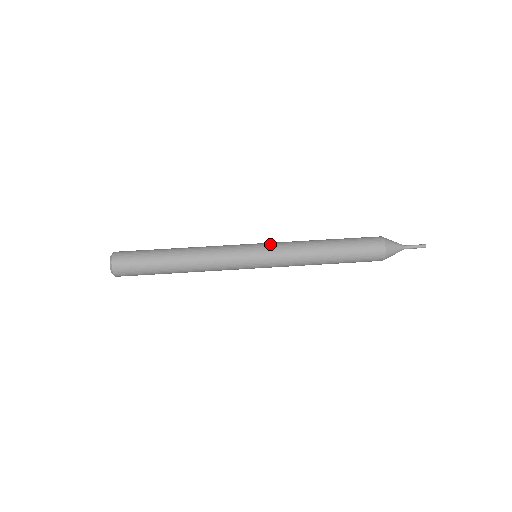
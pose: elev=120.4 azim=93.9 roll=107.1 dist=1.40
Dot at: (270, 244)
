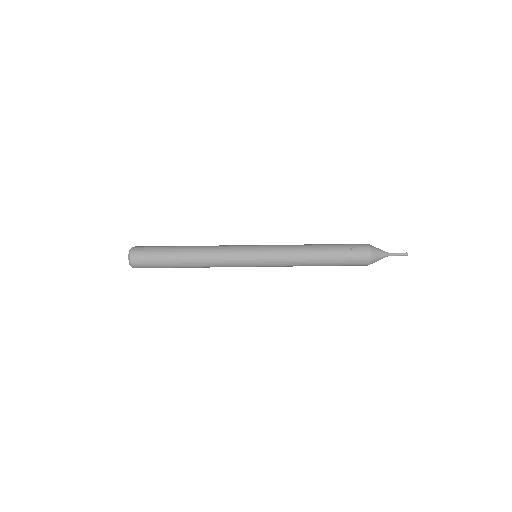
Dot at: (269, 259)
